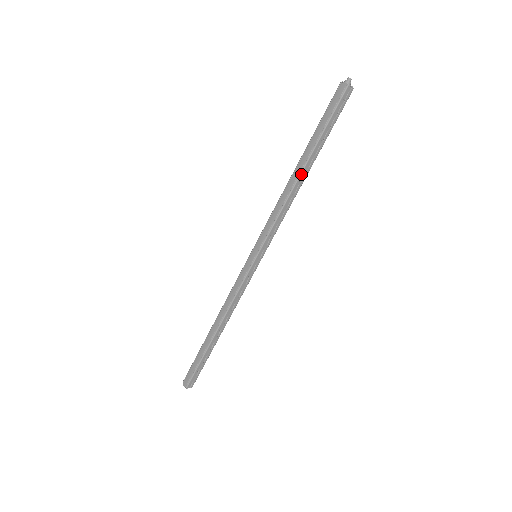
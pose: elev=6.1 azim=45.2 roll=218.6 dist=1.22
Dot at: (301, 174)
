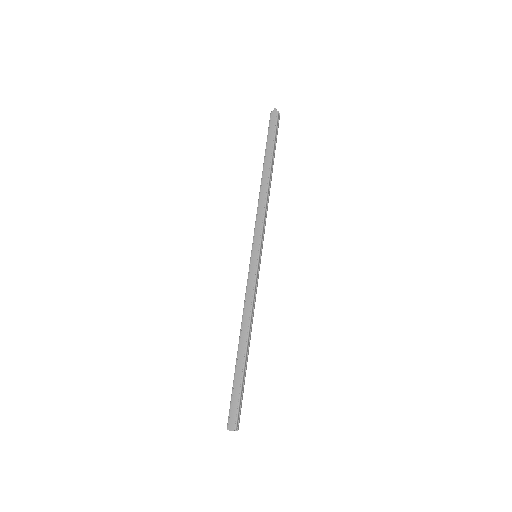
Dot at: (270, 176)
